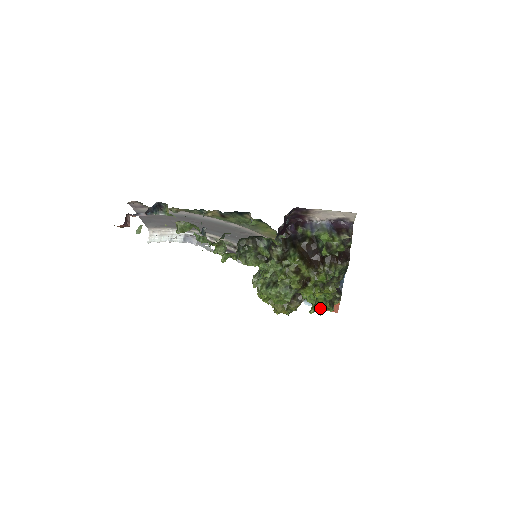
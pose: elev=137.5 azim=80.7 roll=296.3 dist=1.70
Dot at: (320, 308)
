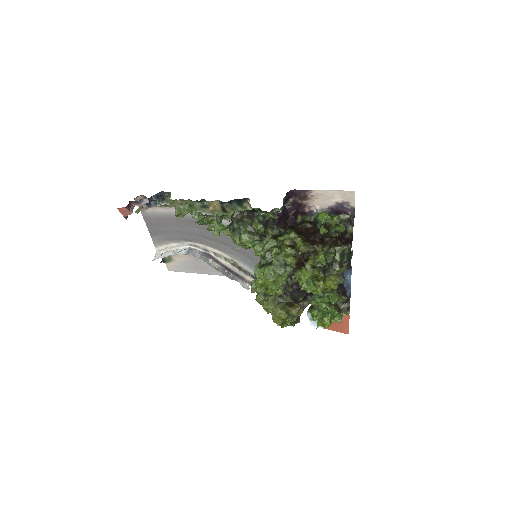
Dot at: (326, 317)
